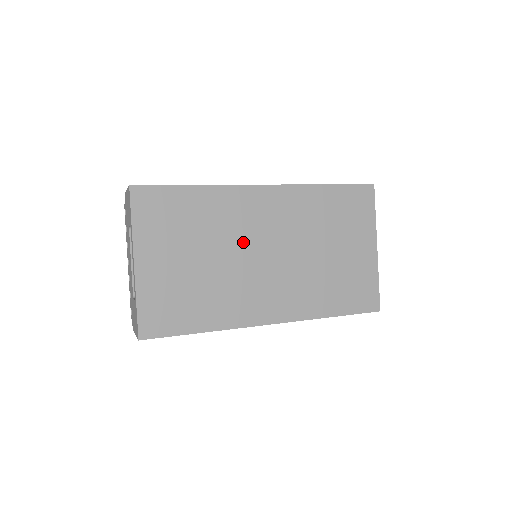
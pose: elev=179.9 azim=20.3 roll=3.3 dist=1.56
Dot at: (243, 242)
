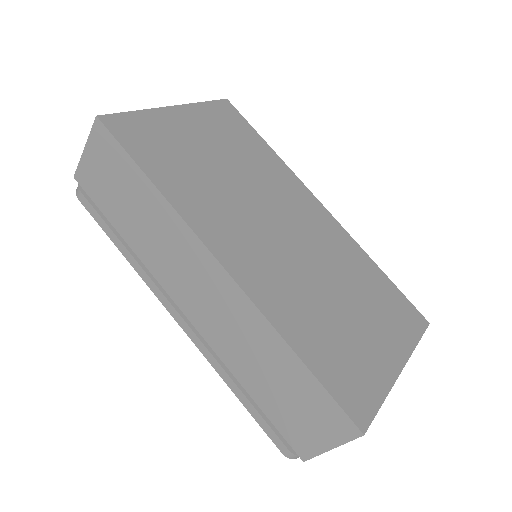
Dot at: (268, 200)
